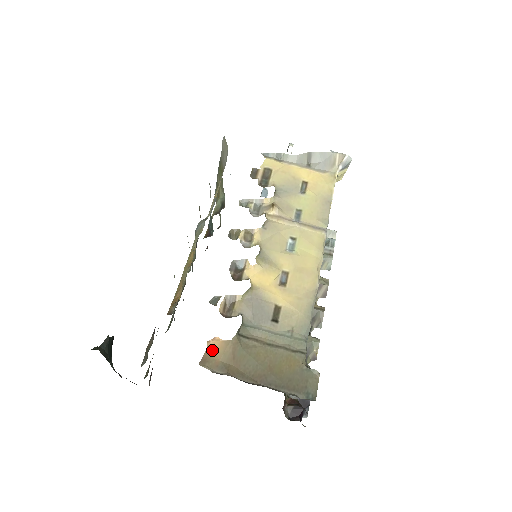
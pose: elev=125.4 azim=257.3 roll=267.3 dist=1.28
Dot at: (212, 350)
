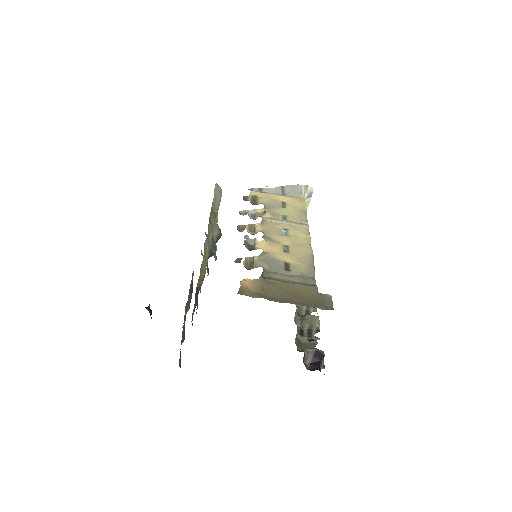
Dot at: (245, 286)
